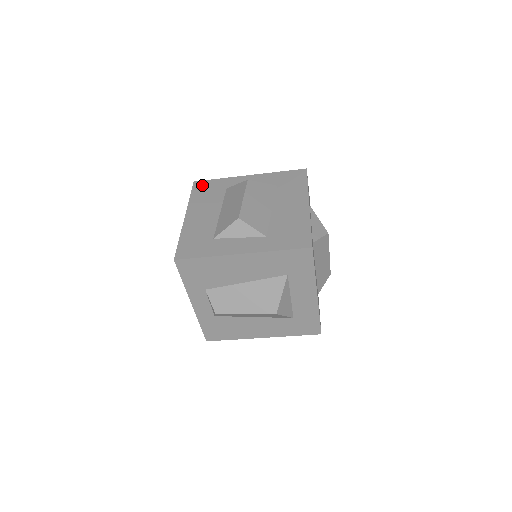
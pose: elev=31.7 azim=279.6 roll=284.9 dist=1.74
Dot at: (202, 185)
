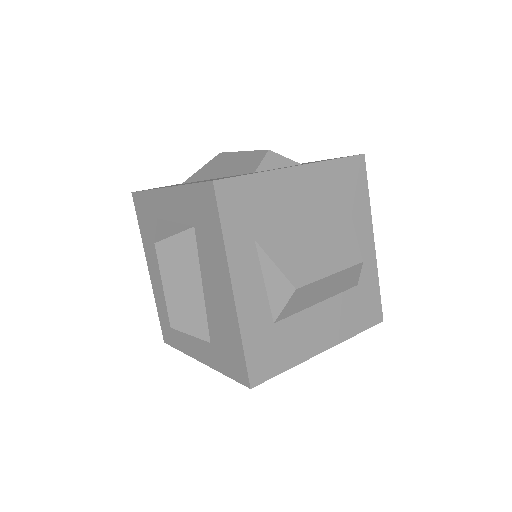
Dot at: (139, 204)
